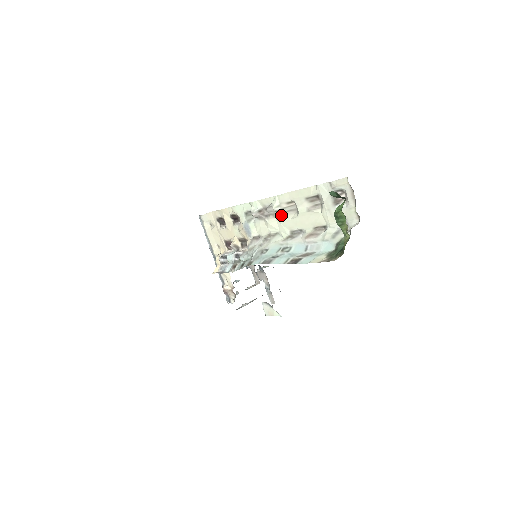
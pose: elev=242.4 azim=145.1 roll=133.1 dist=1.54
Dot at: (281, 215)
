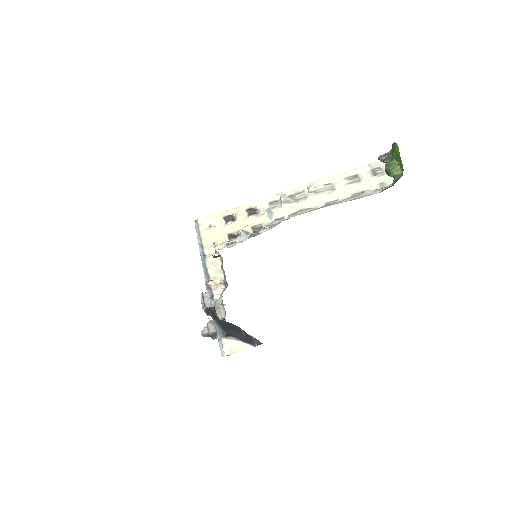
Dot at: (316, 194)
